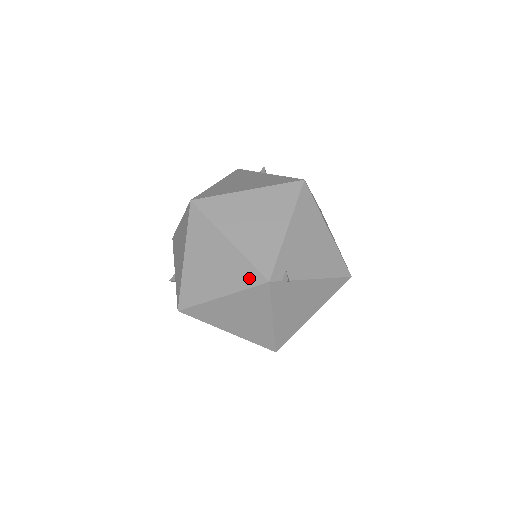
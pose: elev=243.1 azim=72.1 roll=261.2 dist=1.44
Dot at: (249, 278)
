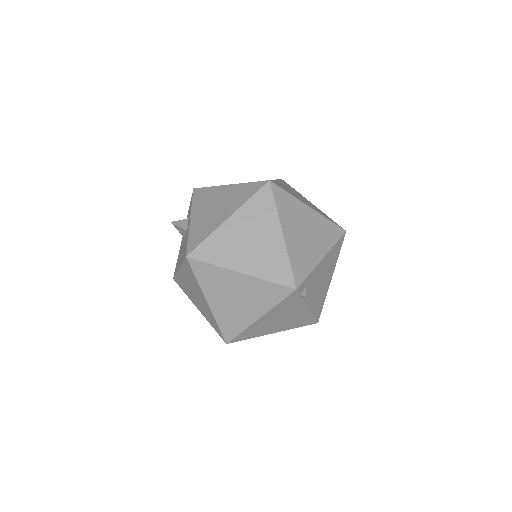
Dot at: (280, 275)
